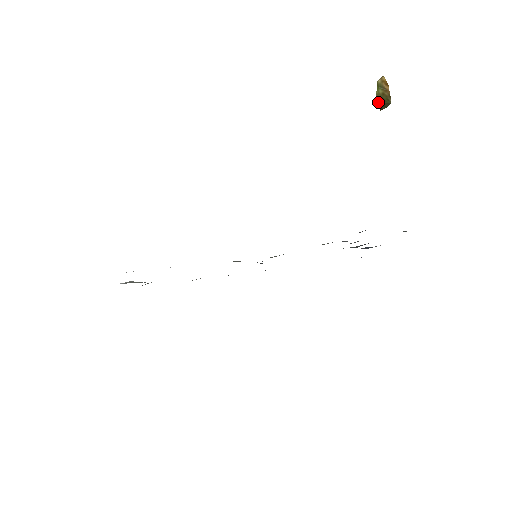
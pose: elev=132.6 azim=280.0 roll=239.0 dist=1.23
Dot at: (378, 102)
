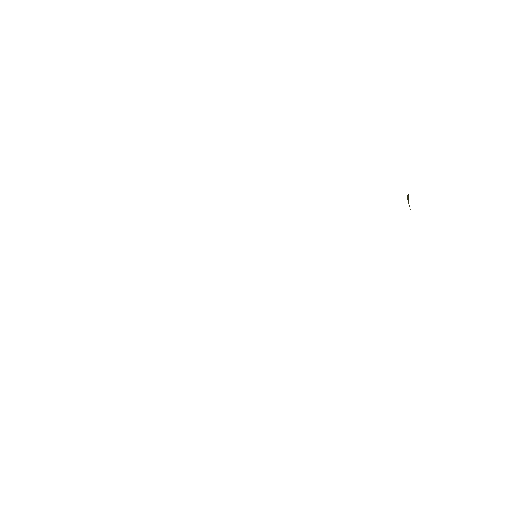
Dot at: occluded
